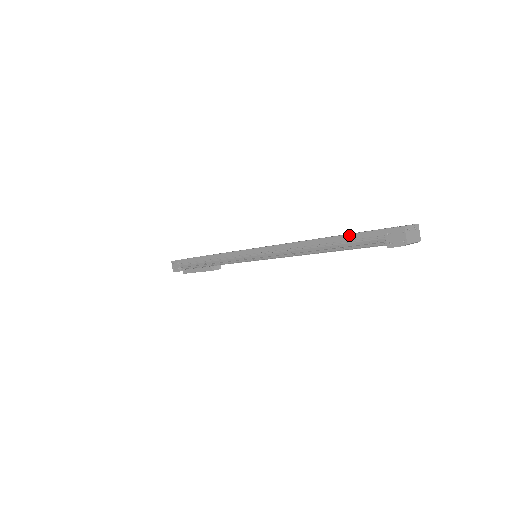
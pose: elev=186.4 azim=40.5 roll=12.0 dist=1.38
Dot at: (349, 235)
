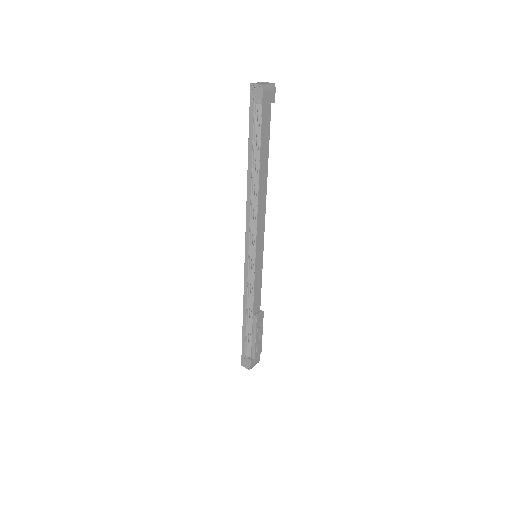
Dot at: (249, 139)
